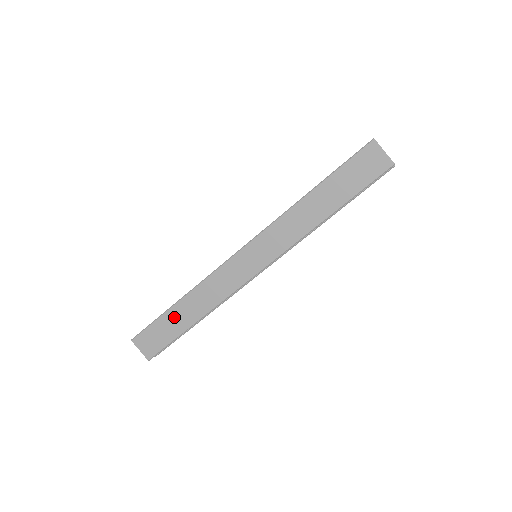
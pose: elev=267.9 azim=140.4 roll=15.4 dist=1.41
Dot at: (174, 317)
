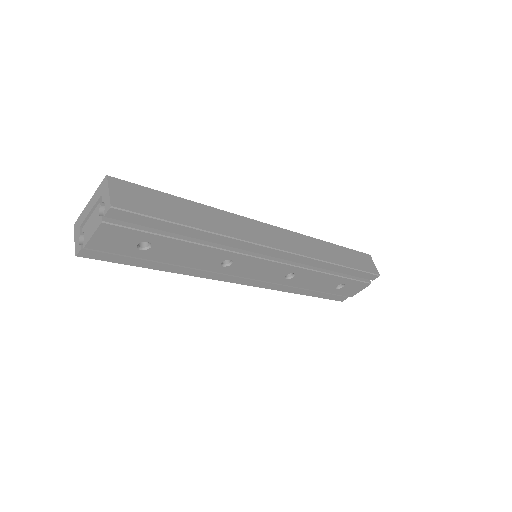
Dot at: (180, 206)
